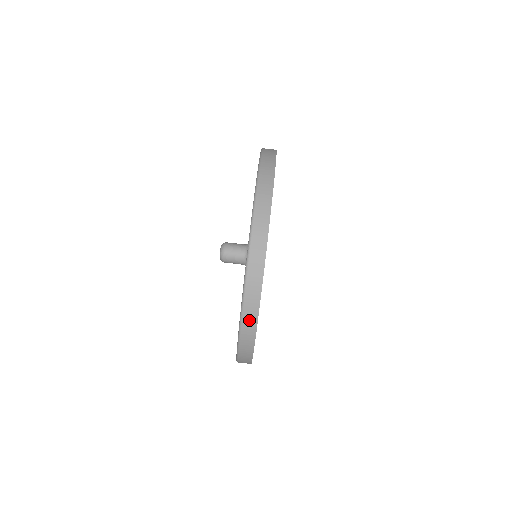
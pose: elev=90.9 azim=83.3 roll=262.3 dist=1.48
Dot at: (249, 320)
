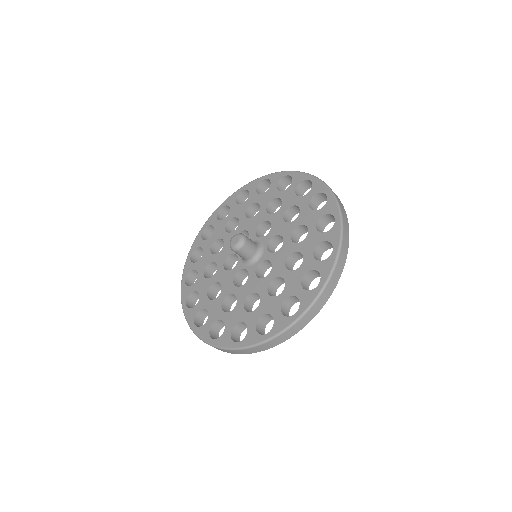
Dot at: occluded
